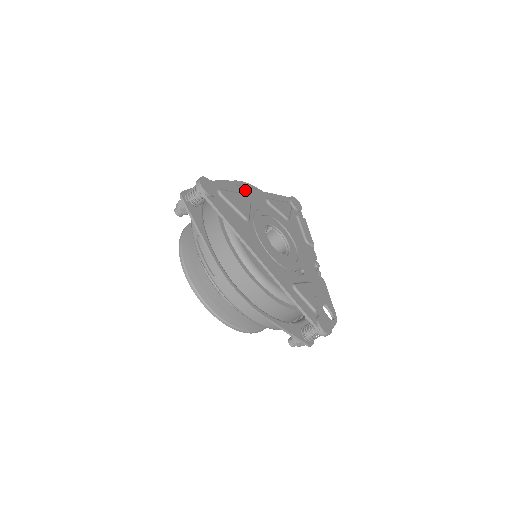
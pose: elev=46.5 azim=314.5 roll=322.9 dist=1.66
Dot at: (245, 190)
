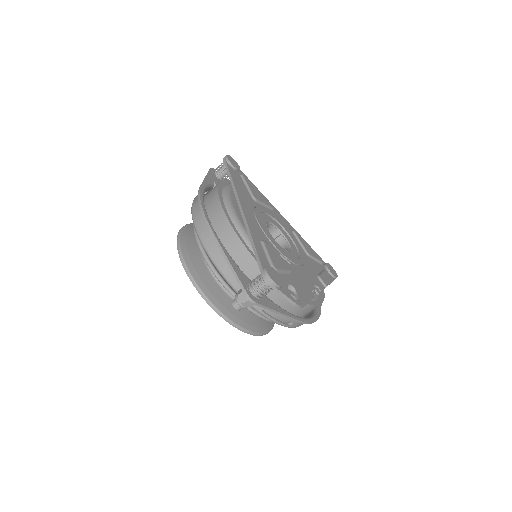
Dot at: (273, 207)
